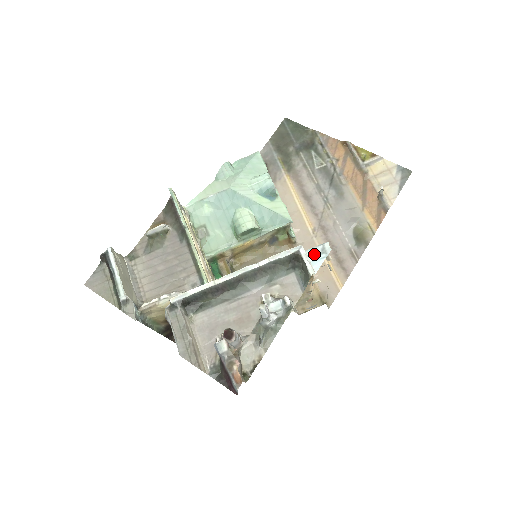
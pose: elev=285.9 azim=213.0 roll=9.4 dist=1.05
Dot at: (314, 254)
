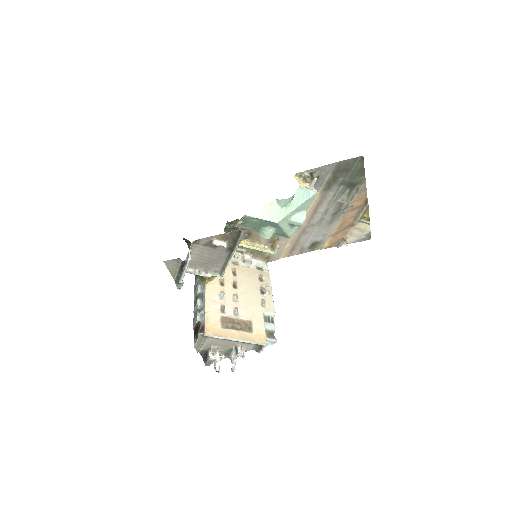
Dot at: (268, 343)
